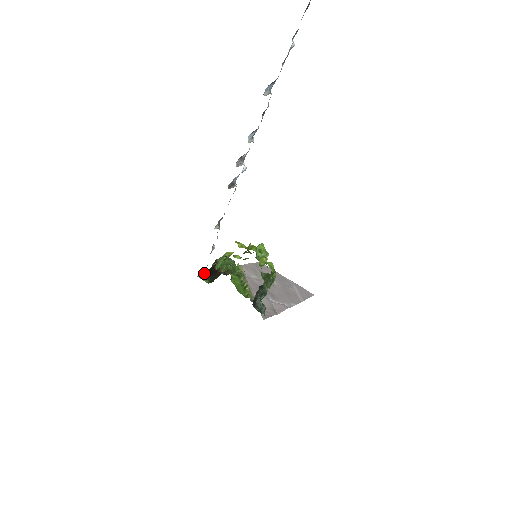
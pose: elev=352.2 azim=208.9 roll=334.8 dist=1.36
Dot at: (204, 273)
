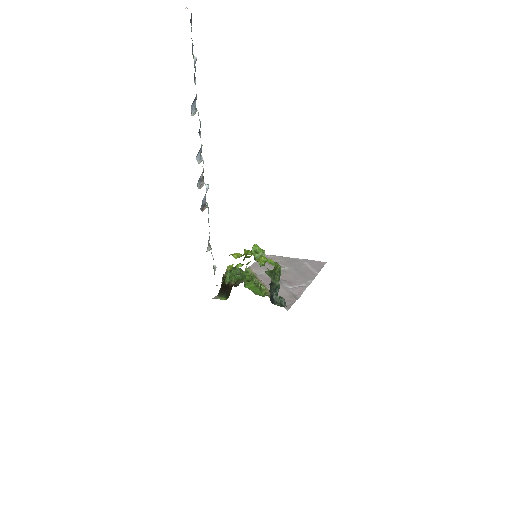
Dot at: occluded
